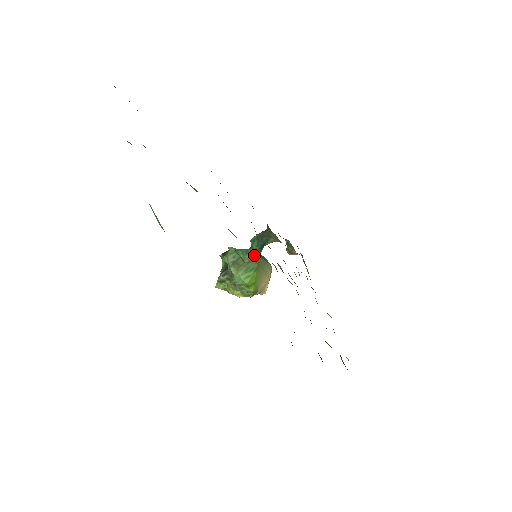
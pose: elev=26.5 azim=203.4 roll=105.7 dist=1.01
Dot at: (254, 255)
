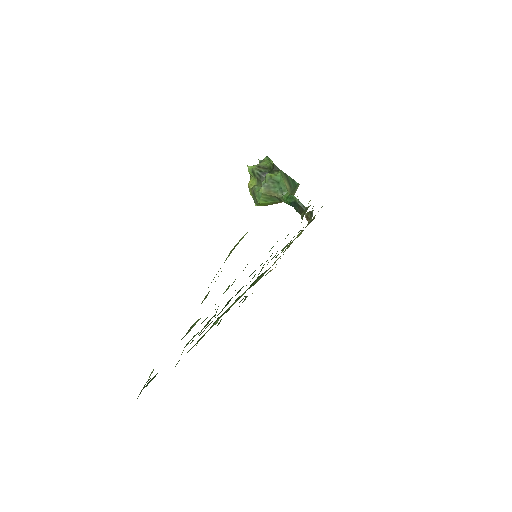
Dot at: (283, 200)
